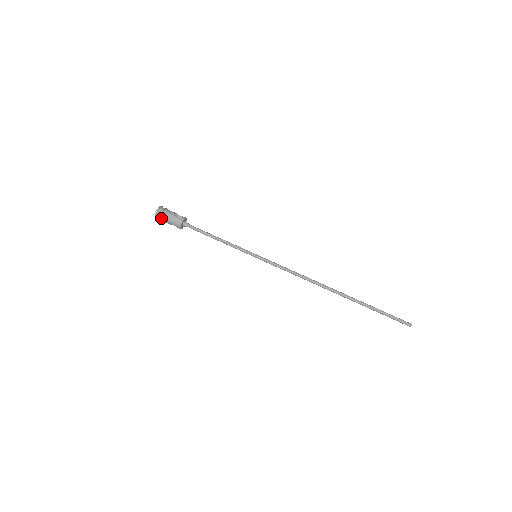
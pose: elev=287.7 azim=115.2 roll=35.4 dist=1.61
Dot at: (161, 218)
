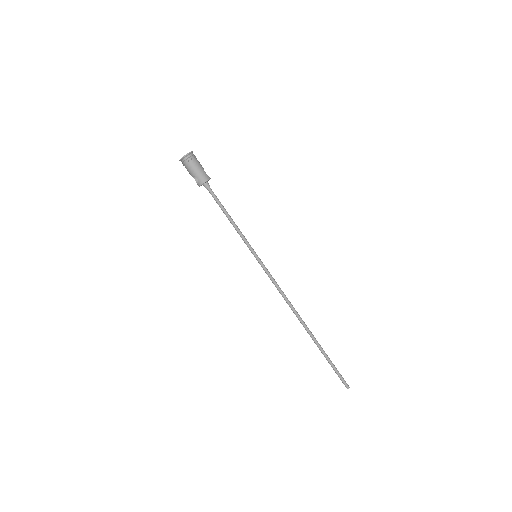
Dot at: (189, 162)
